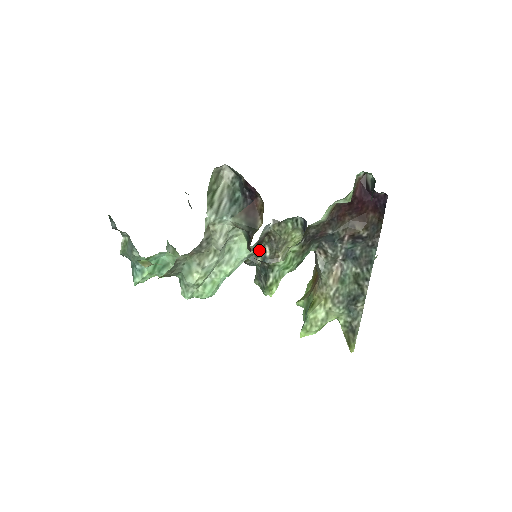
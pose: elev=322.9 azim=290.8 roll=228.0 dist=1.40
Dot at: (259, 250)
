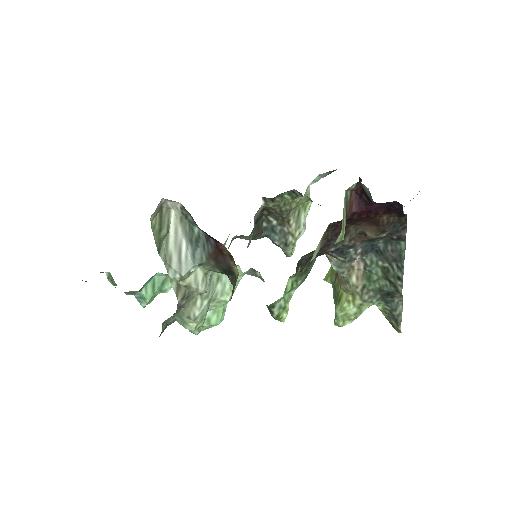
Dot at: (262, 223)
